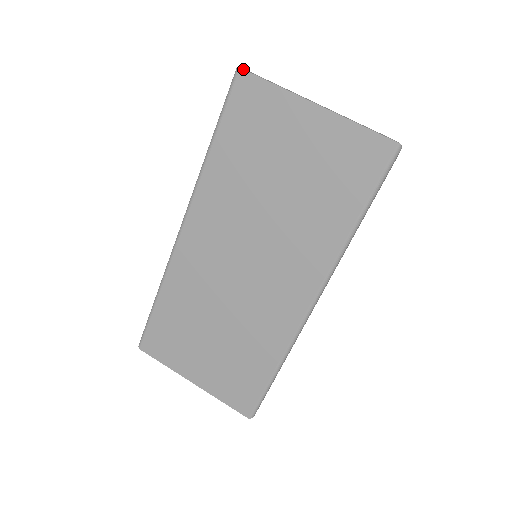
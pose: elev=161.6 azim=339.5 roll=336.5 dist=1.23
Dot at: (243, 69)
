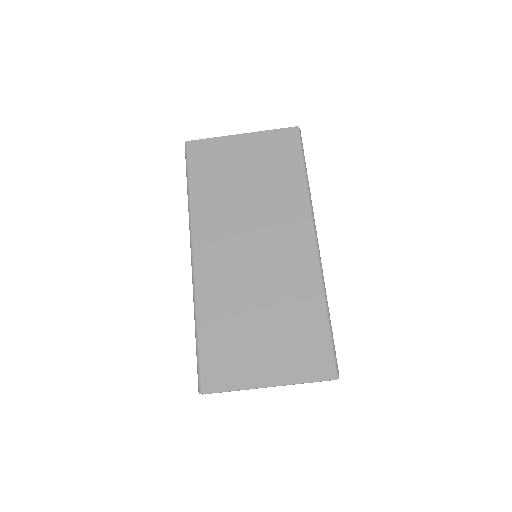
Dot at: (189, 141)
